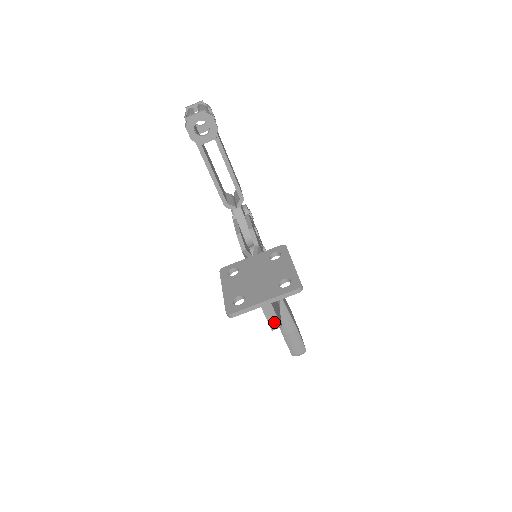
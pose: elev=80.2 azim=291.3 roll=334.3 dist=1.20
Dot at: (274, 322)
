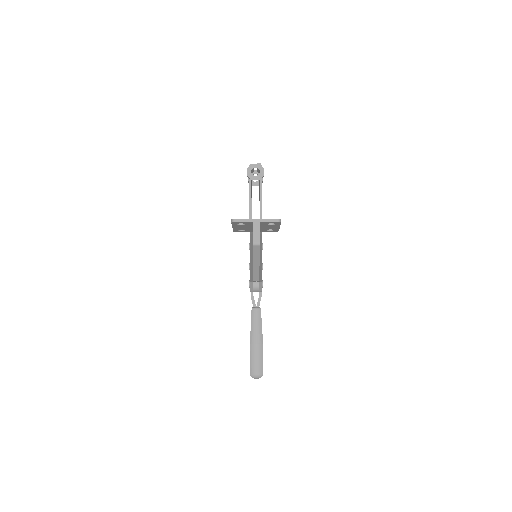
Dot at: (256, 238)
